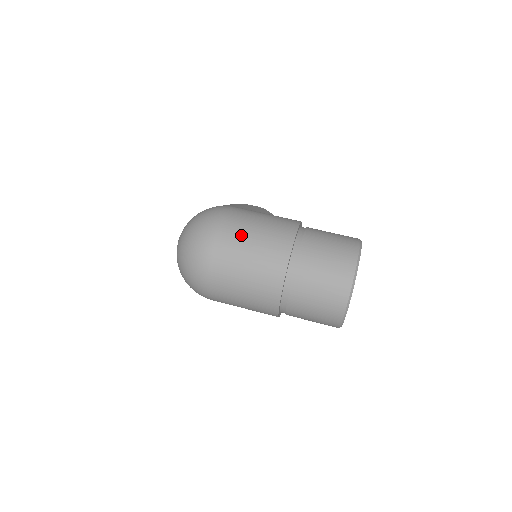
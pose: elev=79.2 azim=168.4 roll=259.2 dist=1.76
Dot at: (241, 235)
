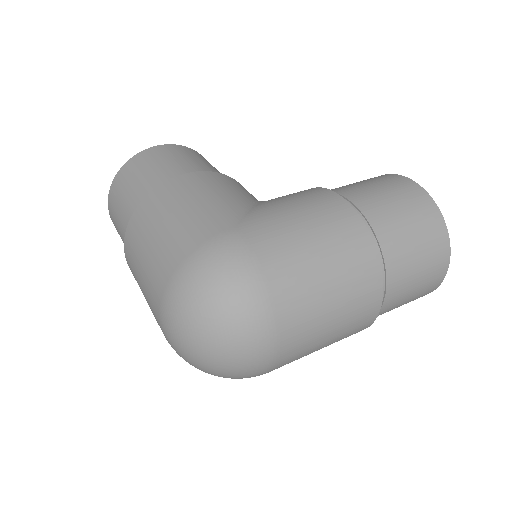
Dot at: (307, 287)
